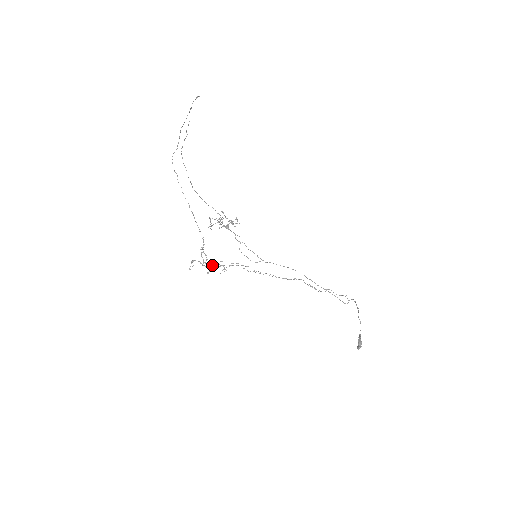
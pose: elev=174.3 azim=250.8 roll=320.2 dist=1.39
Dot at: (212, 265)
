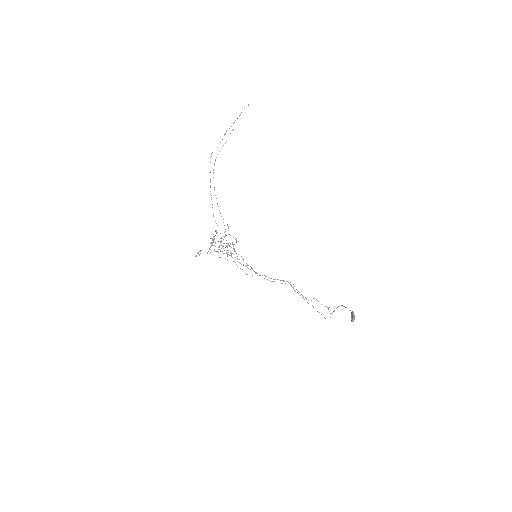
Dot at: (221, 248)
